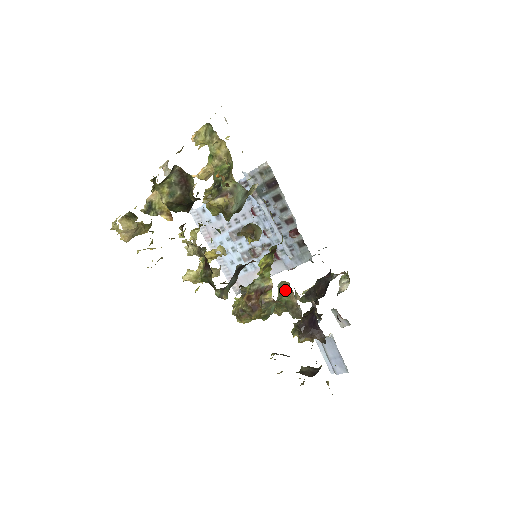
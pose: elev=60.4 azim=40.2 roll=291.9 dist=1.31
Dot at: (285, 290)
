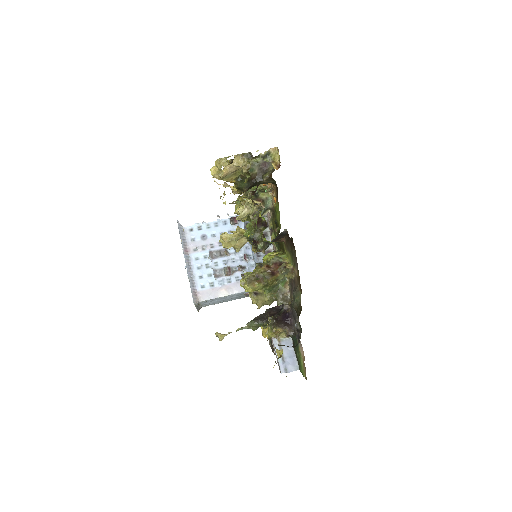
Dot at: occluded
